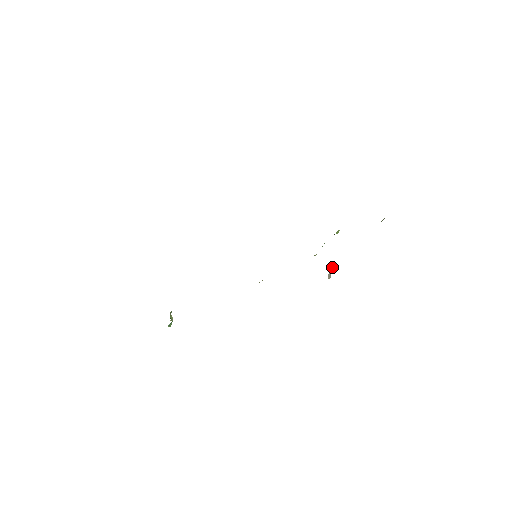
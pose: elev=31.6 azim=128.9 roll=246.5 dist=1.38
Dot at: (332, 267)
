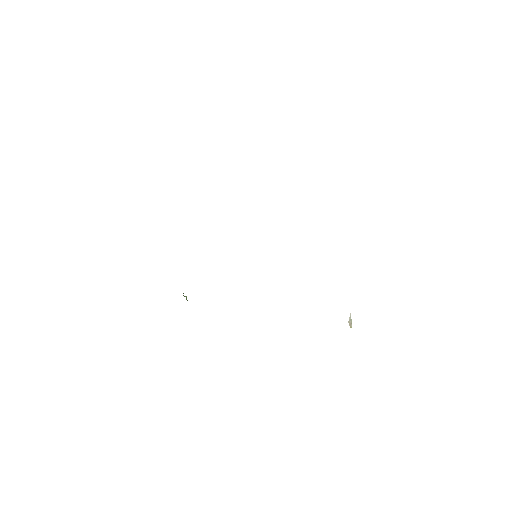
Dot at: (350, 315)
